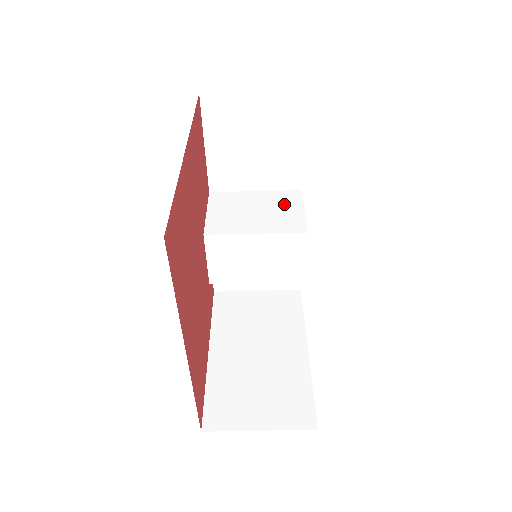
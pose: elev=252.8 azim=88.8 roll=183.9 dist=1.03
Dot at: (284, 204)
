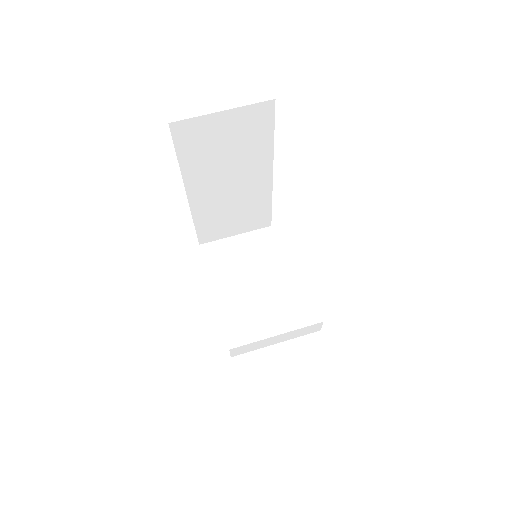
Dot at: occluded
